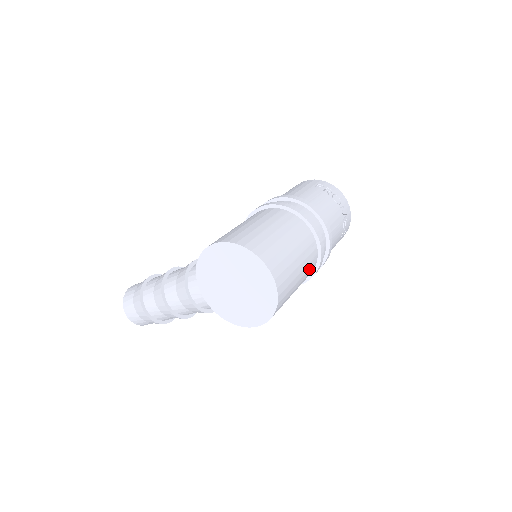
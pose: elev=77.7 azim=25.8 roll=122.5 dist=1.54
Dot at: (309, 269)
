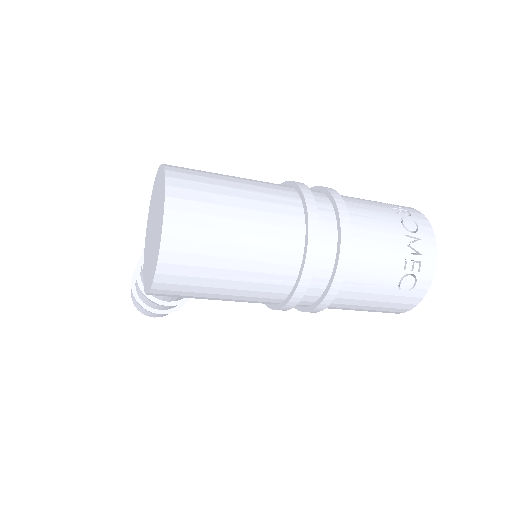
Dot at: (273, 263)
